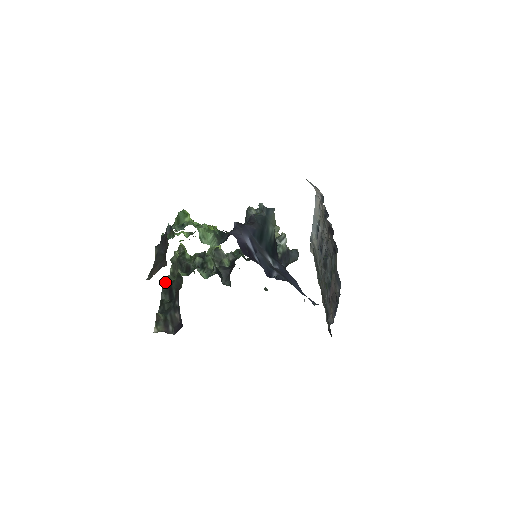
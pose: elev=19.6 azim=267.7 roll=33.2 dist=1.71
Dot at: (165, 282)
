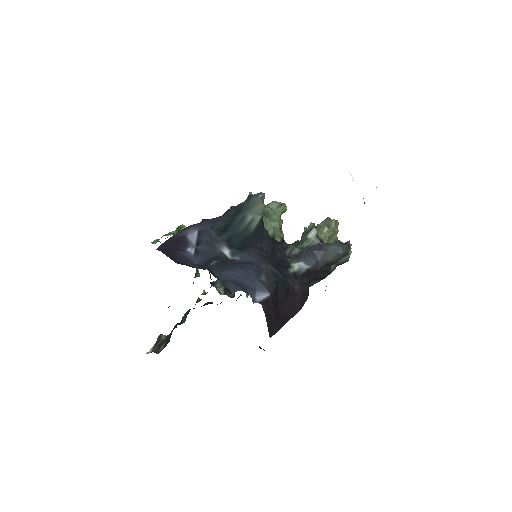
Dot at: occluded
